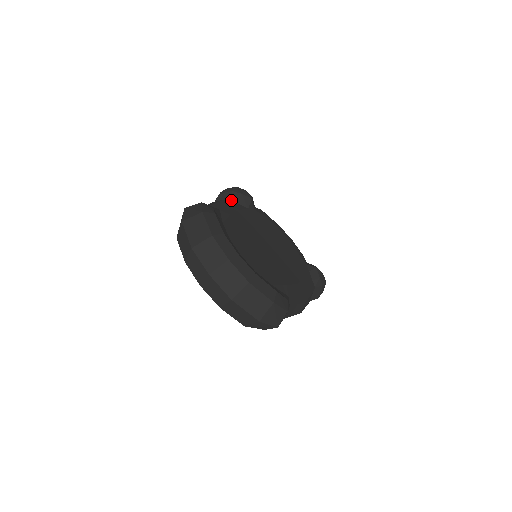
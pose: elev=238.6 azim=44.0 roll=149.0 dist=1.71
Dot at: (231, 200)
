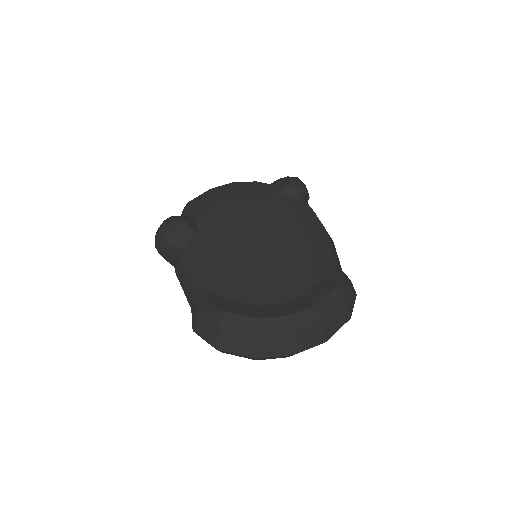
Dot at: (180, 249)
